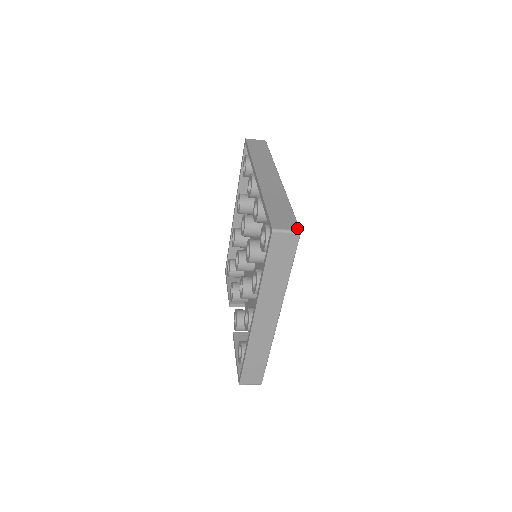
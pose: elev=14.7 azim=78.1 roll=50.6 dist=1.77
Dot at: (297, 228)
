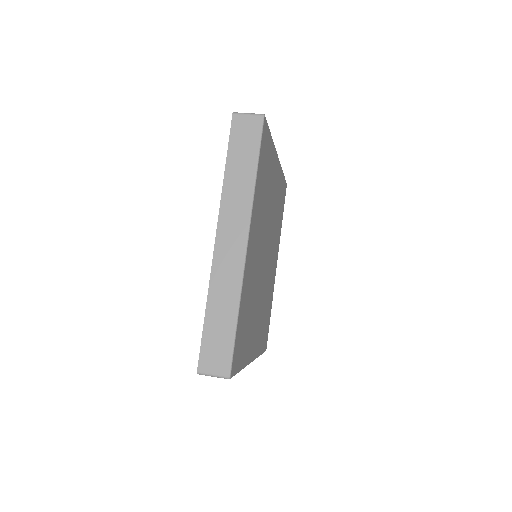
Dot at: (227, 373)
